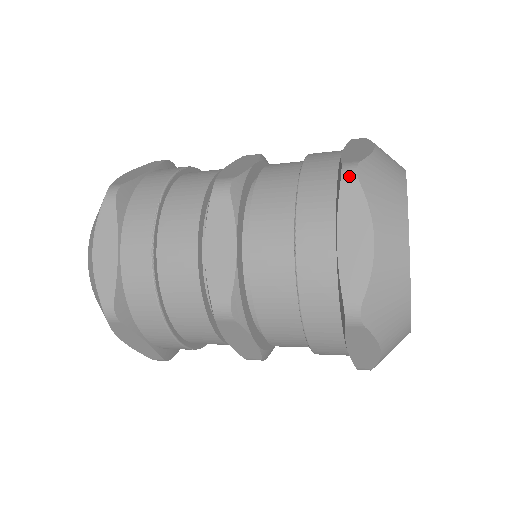
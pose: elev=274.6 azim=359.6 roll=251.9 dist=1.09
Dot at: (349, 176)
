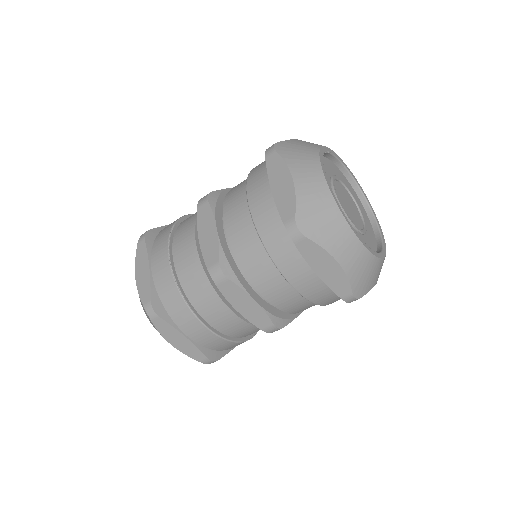
Dot at: (269, 151)
